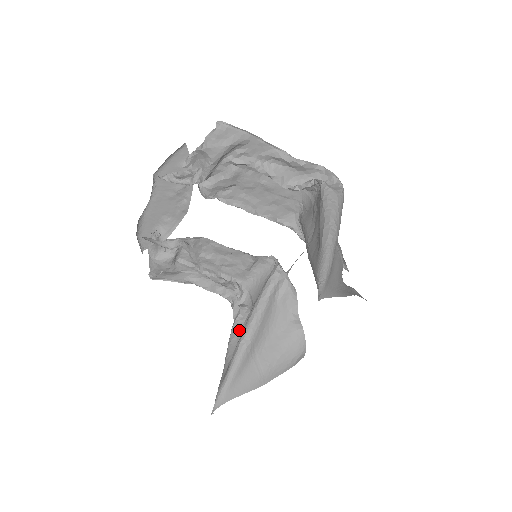
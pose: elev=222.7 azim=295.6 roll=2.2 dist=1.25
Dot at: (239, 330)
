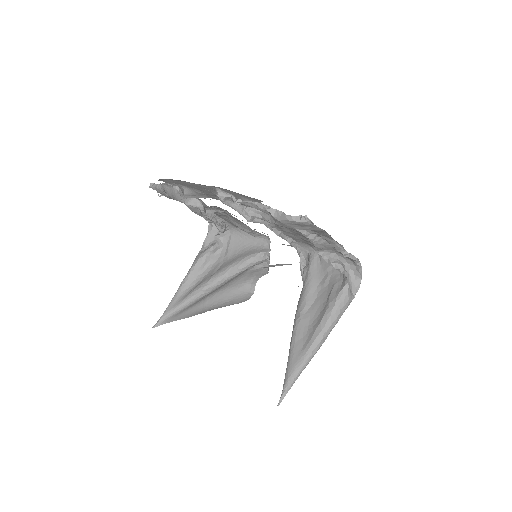
Dot at: (205, 264)
